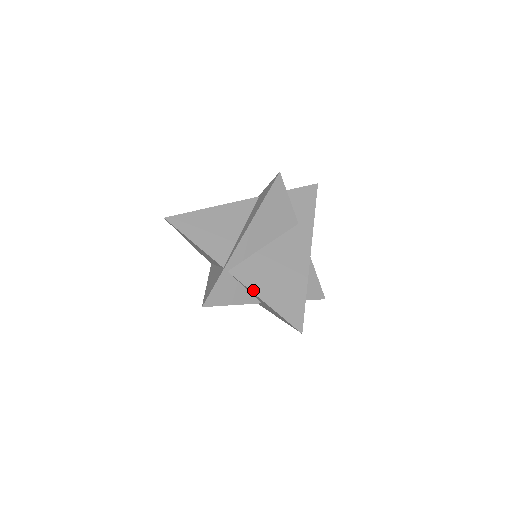
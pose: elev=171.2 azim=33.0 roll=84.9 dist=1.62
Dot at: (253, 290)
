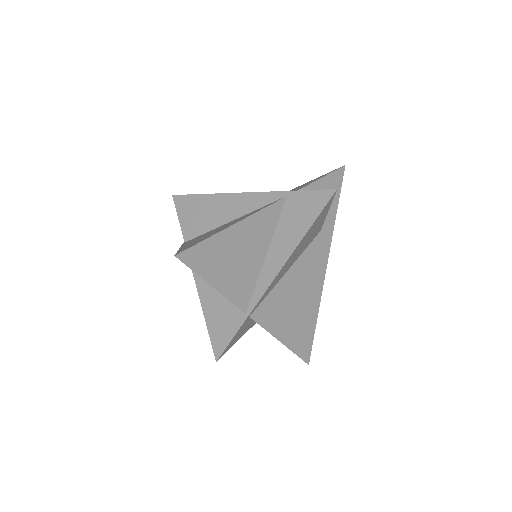
Dot at: (272, 332)
